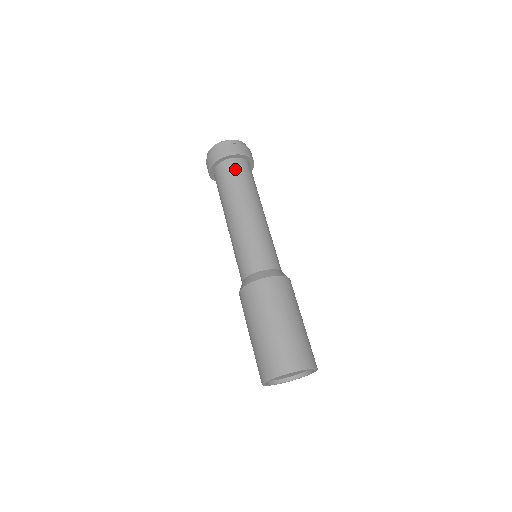
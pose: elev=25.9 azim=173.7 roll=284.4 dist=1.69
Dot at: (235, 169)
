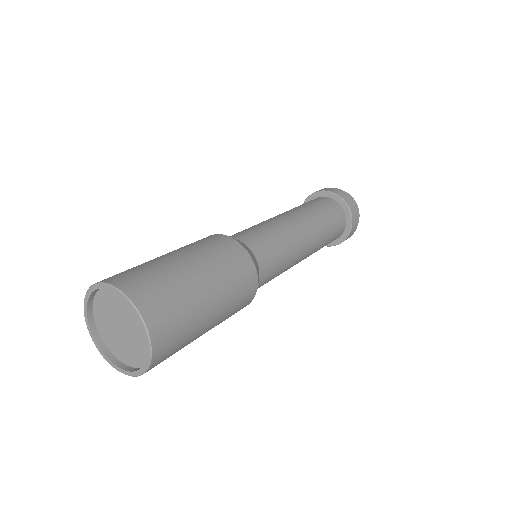
Dot at: (332, 207)
